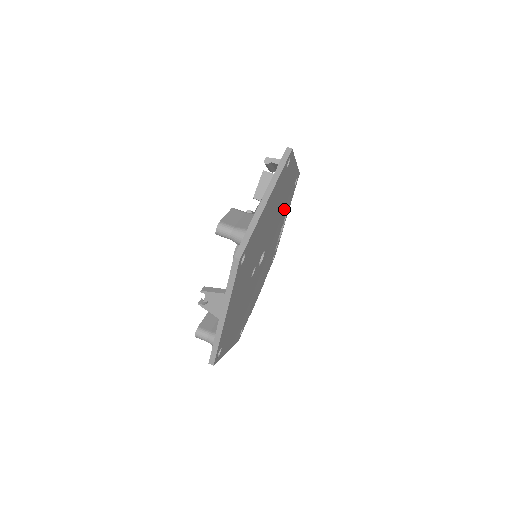
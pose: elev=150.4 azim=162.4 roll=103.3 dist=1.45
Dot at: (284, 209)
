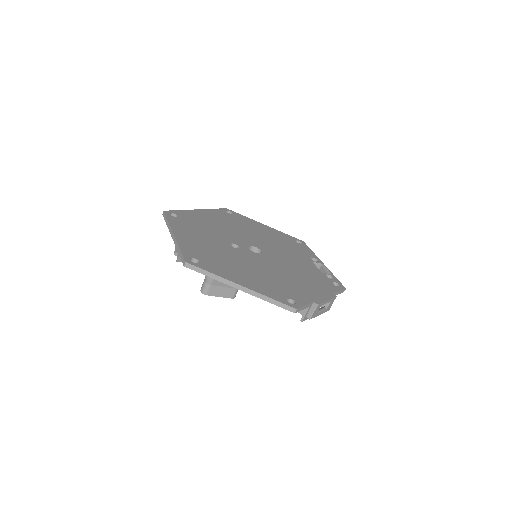
Dot at: (288, 247)
